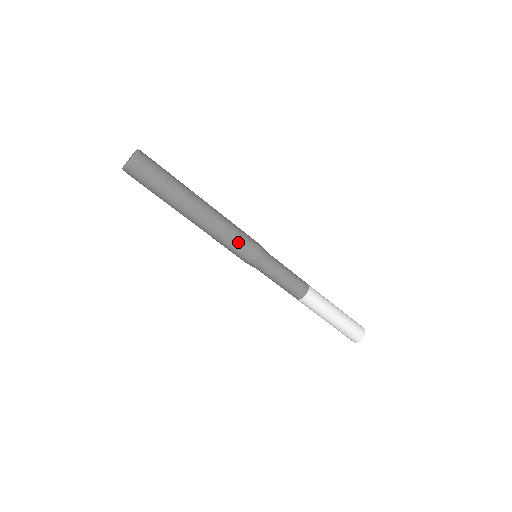
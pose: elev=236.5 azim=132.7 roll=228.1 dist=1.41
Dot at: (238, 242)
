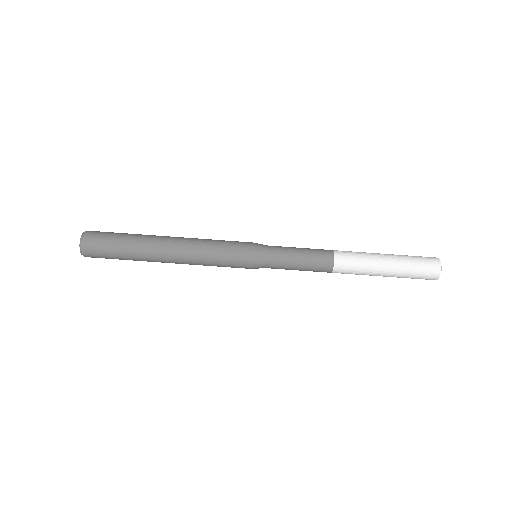
Dot at: (223, 249)
